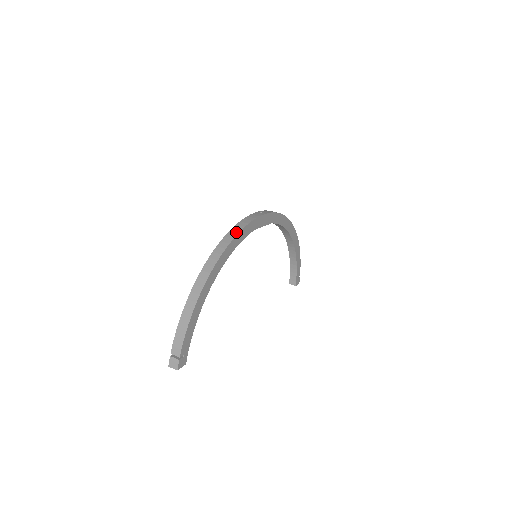
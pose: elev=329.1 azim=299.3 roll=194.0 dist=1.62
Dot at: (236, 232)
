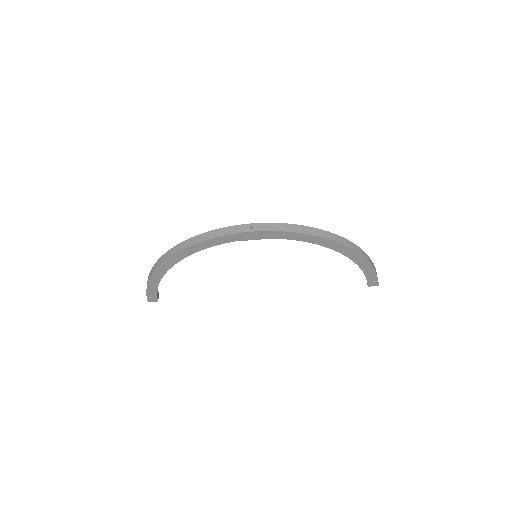
Dot at: (198, 240)
